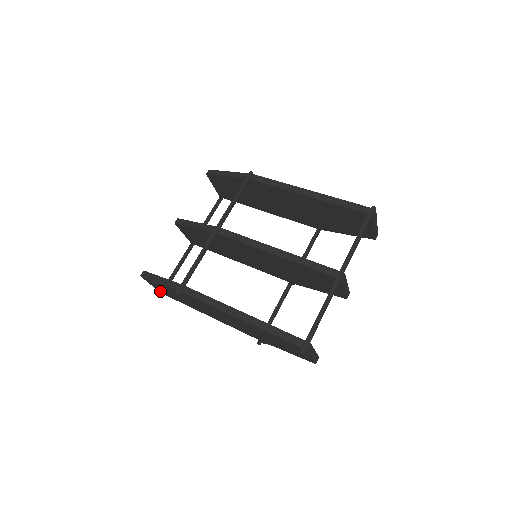
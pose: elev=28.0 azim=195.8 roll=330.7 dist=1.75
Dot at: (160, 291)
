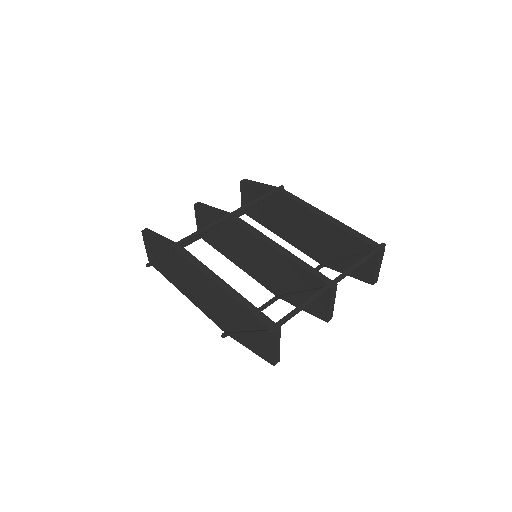
Dot at: (150, 259)
